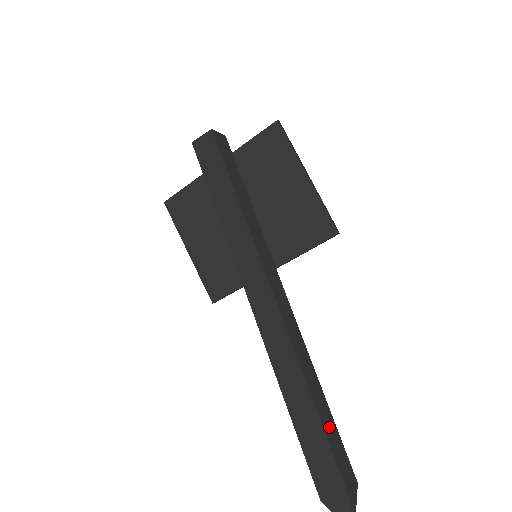
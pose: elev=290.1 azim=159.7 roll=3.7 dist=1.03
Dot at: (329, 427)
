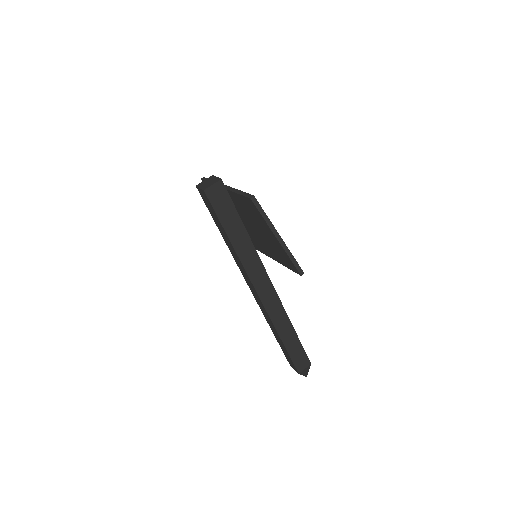
Dot at: (293, 348)
